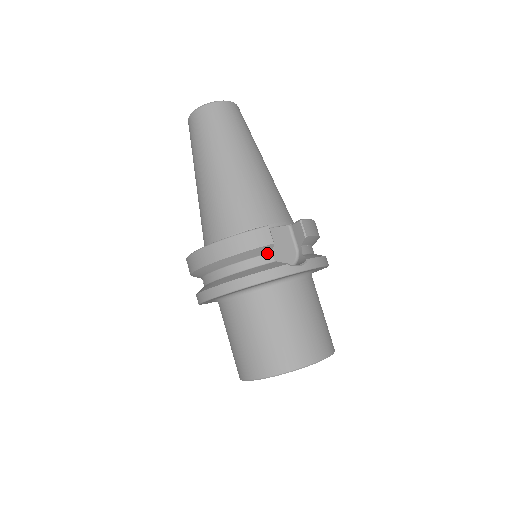
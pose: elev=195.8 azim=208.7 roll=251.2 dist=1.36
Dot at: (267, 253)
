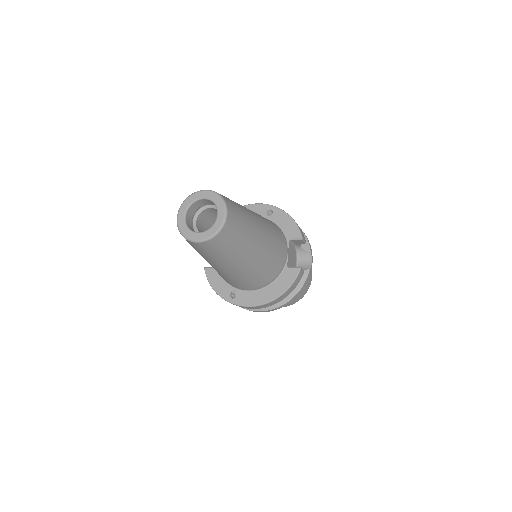
Dot at: occluded
